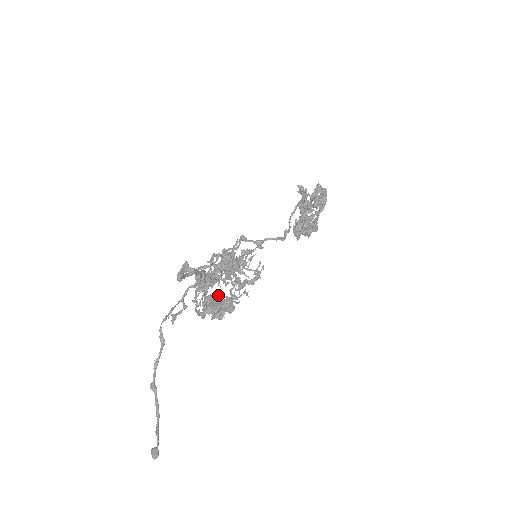
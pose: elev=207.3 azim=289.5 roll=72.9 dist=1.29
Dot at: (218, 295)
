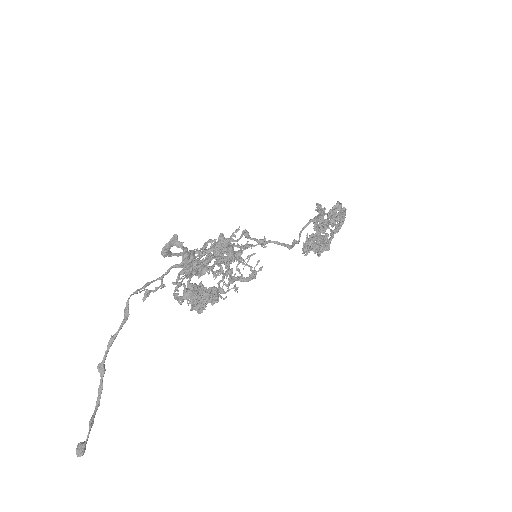
Dot at: (204, 287)
